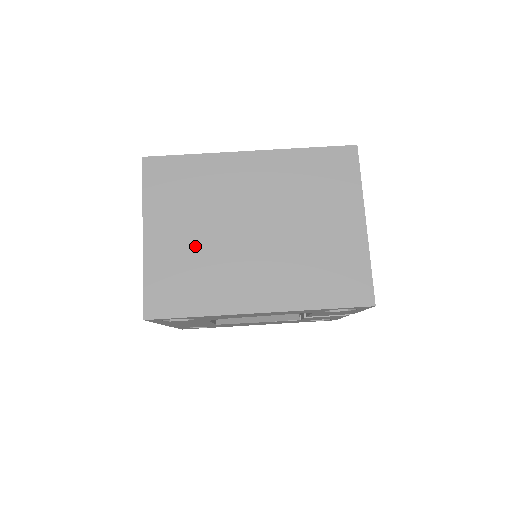
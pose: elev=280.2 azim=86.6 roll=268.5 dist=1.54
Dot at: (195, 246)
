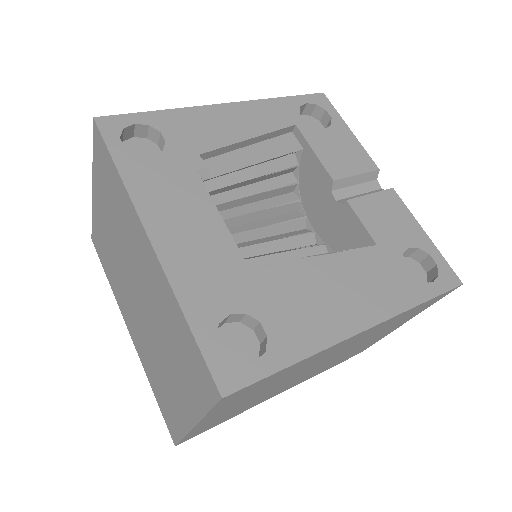
Dot at: occluded
